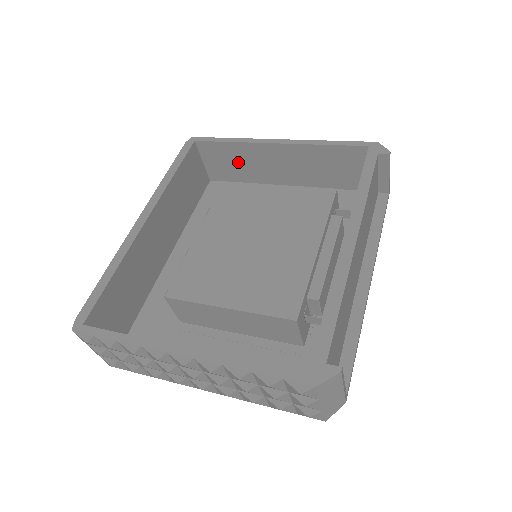
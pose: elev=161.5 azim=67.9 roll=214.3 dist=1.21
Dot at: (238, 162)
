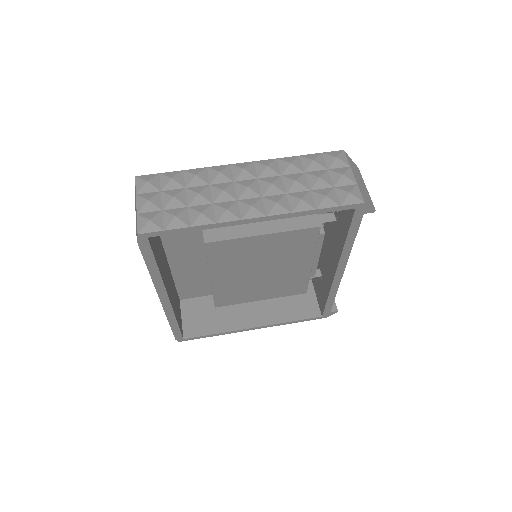
Dot at: occluded
